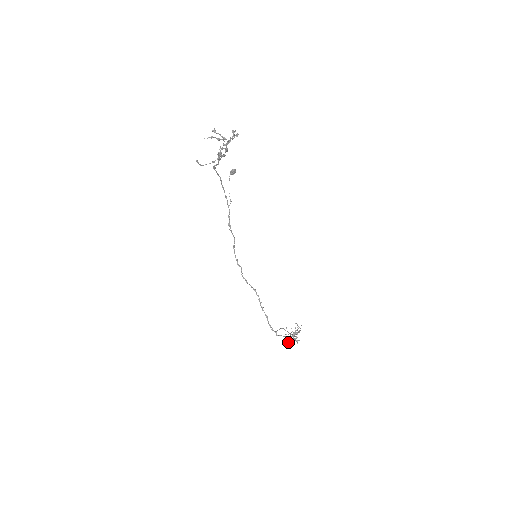
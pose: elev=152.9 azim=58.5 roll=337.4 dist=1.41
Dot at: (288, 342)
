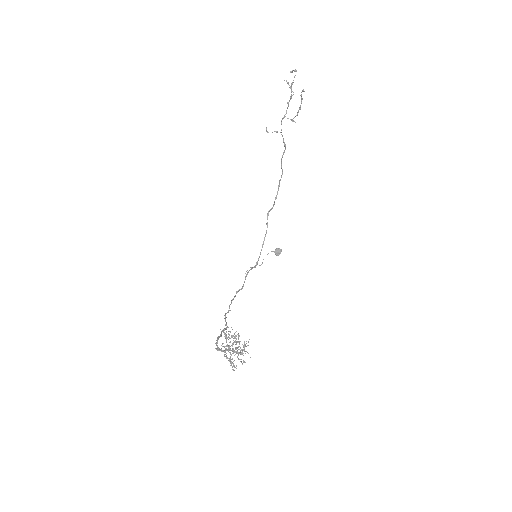
Dot at: (226, 337)
